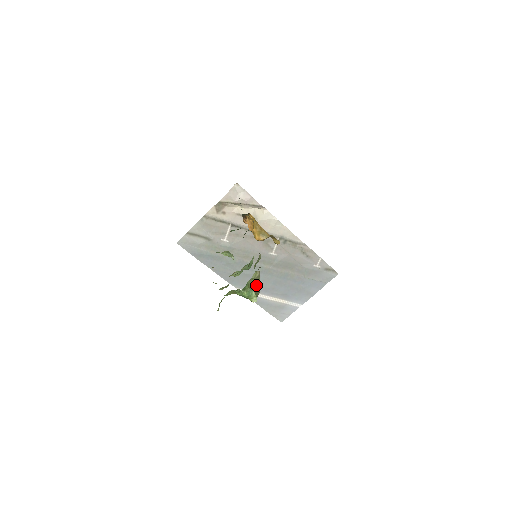
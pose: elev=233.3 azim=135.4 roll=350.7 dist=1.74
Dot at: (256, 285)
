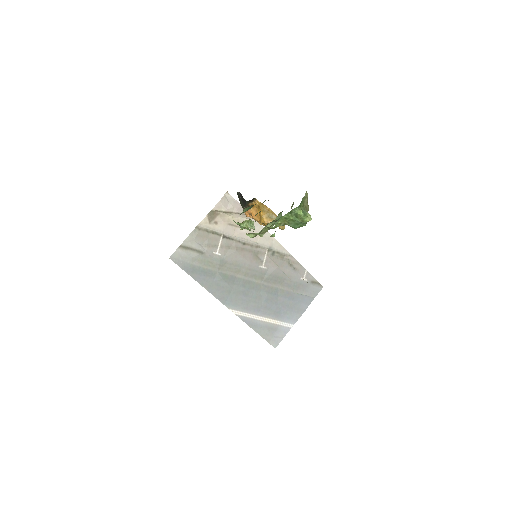
Dot at: (307, 207)
